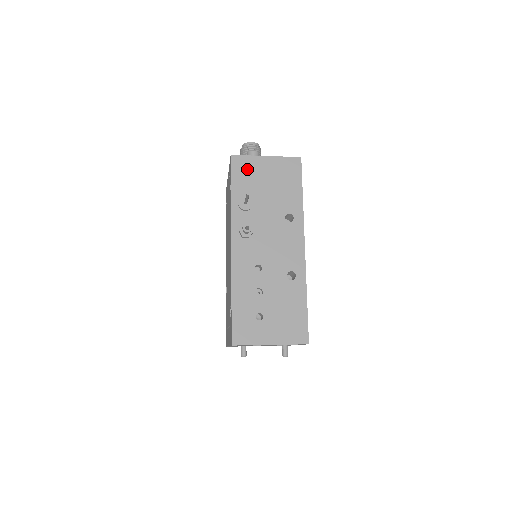
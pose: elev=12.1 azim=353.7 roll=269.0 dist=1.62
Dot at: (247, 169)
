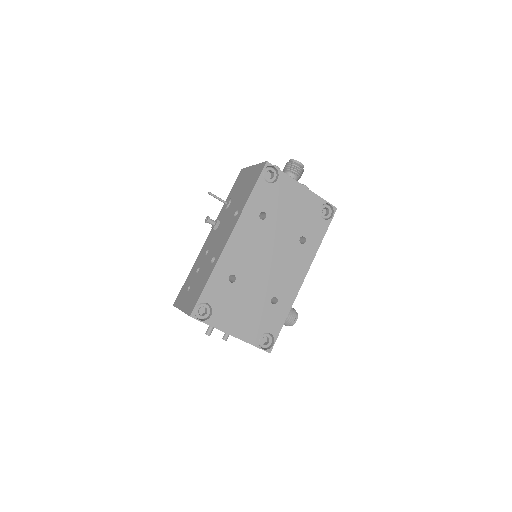
Dot at: (242, 178)
